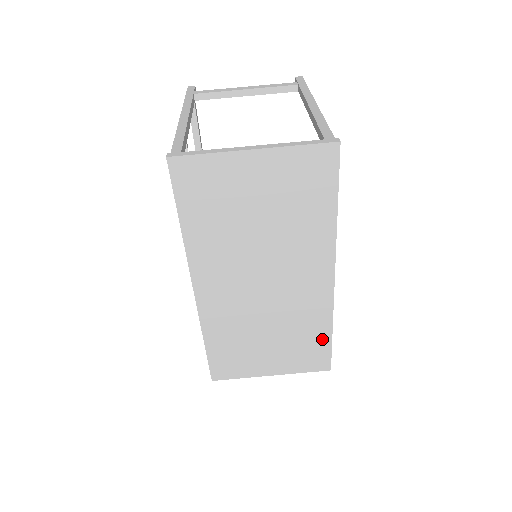
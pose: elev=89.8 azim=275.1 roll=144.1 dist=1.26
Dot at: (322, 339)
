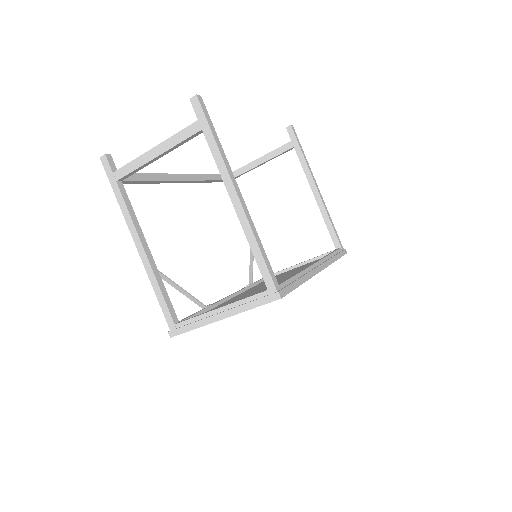
Dot at: occluded
